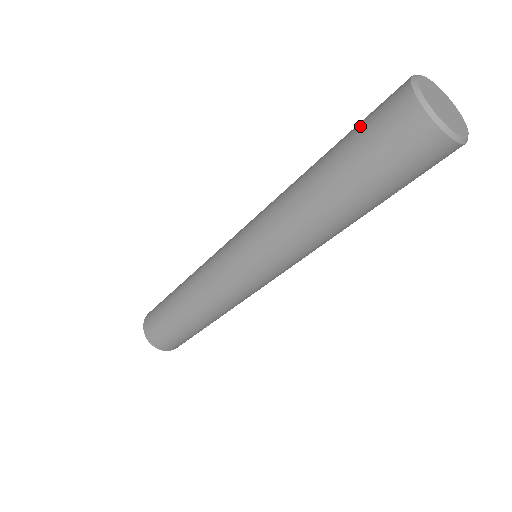
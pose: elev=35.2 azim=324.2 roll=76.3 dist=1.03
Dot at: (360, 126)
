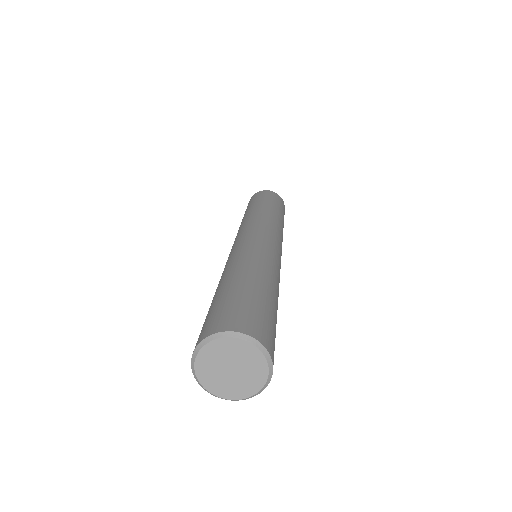
Dot at: occluded
